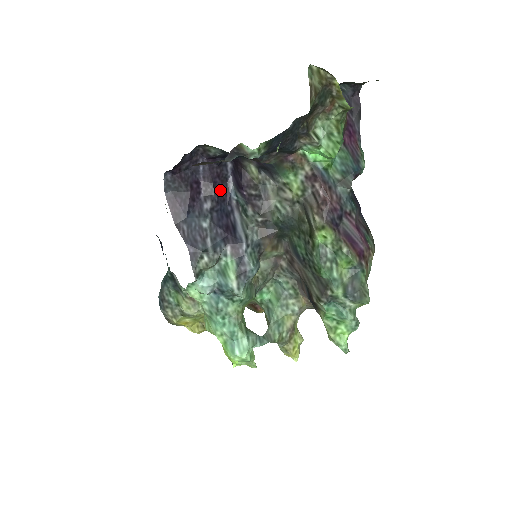
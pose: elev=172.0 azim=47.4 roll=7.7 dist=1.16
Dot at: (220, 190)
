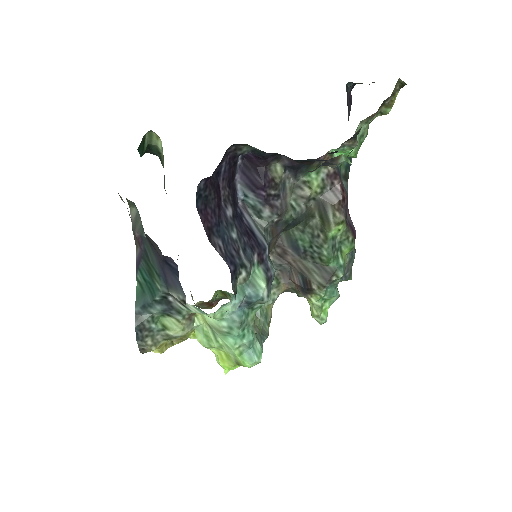
Dot at: (232, 191)
